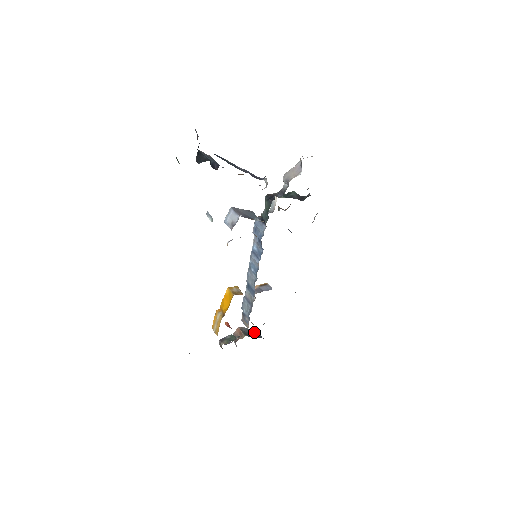
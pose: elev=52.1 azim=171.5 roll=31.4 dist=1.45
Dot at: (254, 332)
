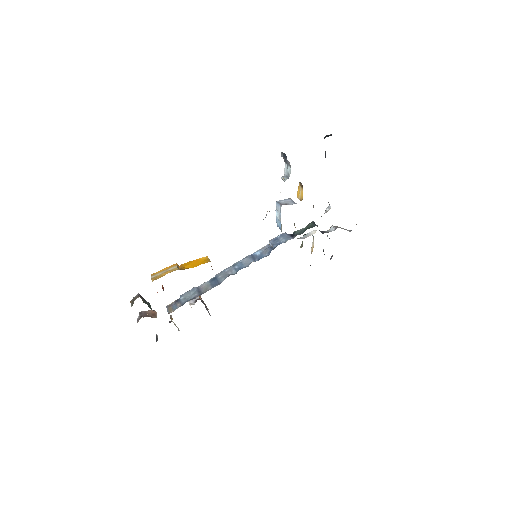
Dot at: occluded
